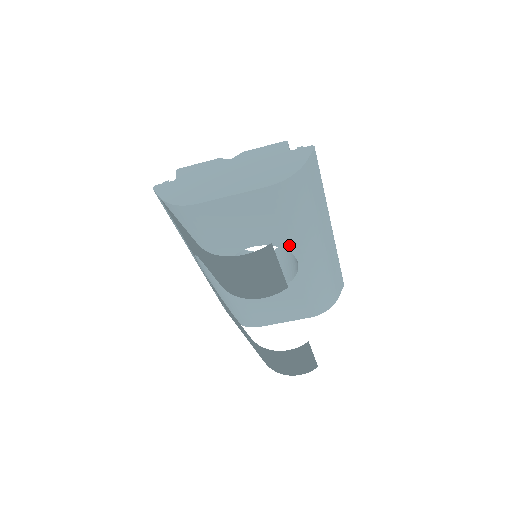
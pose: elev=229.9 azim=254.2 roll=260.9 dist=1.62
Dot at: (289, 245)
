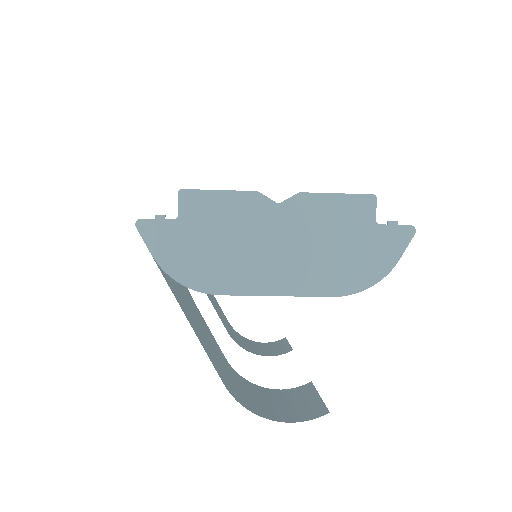
Dot at: occluded
